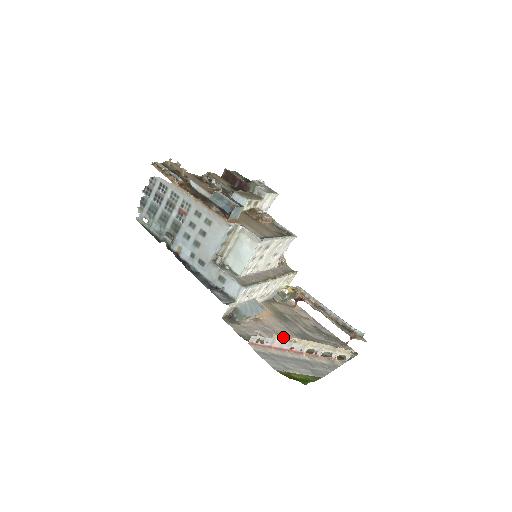
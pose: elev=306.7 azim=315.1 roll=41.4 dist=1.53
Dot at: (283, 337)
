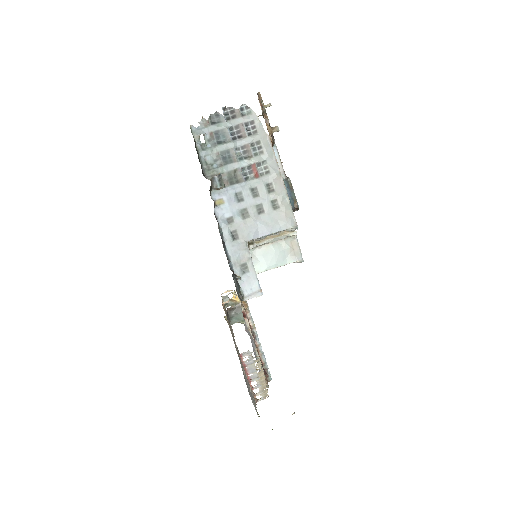
Dot at: (259, 363)
